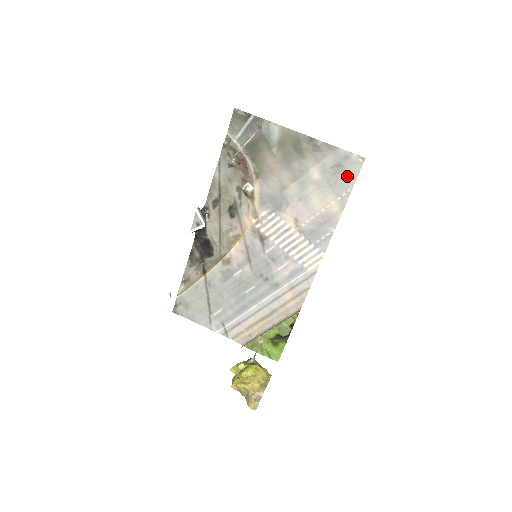
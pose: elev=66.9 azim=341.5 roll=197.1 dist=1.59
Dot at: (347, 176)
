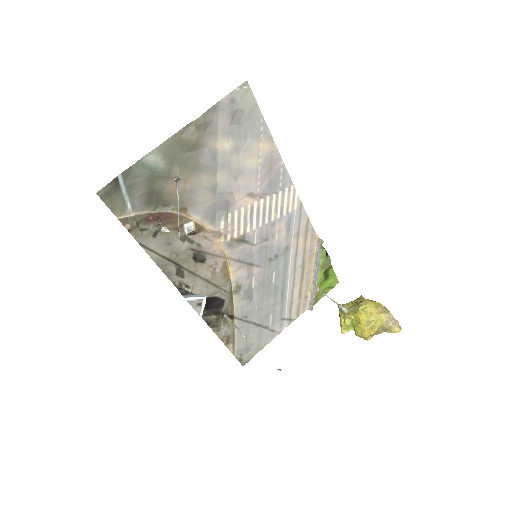
Dot at: (249, 113)
